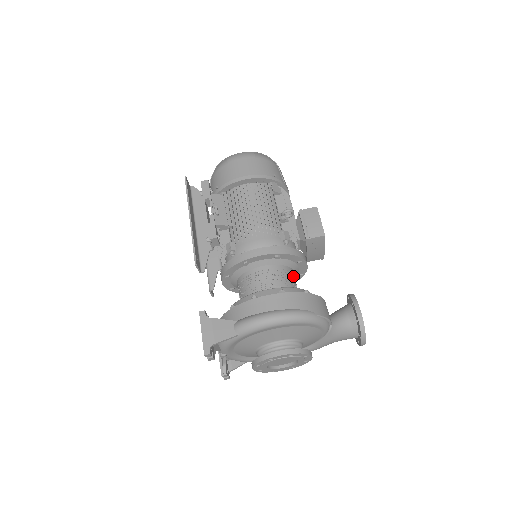
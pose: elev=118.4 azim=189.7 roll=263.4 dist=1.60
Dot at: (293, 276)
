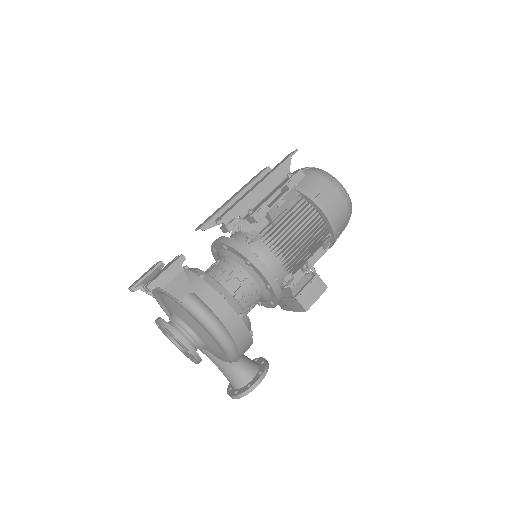
Dot at: occluded
